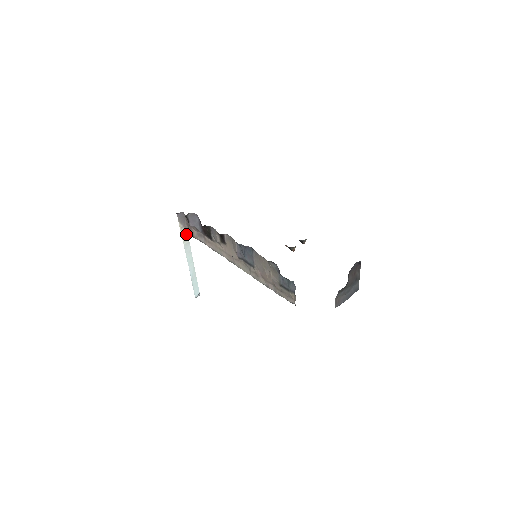
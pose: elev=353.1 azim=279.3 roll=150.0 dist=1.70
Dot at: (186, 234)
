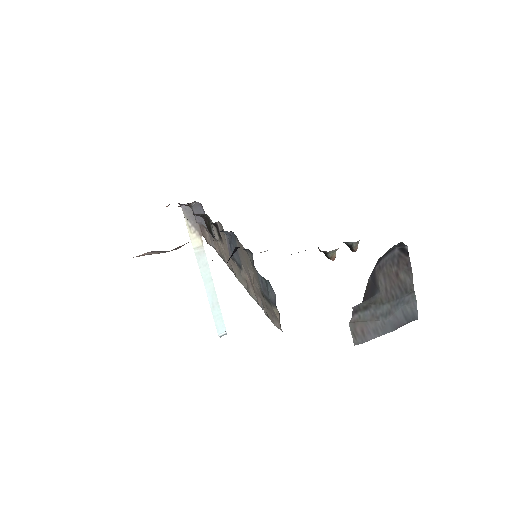
Dot at: (198, 238)
